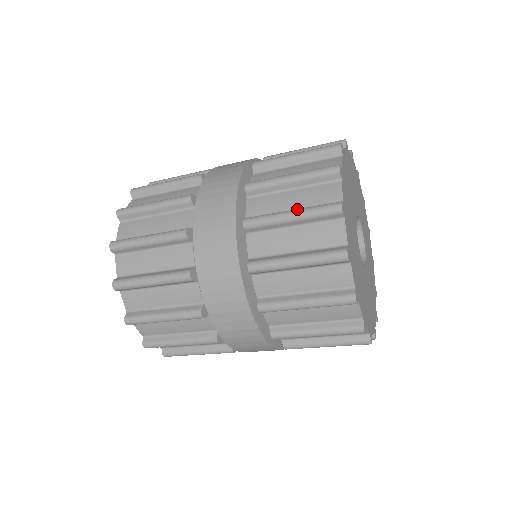
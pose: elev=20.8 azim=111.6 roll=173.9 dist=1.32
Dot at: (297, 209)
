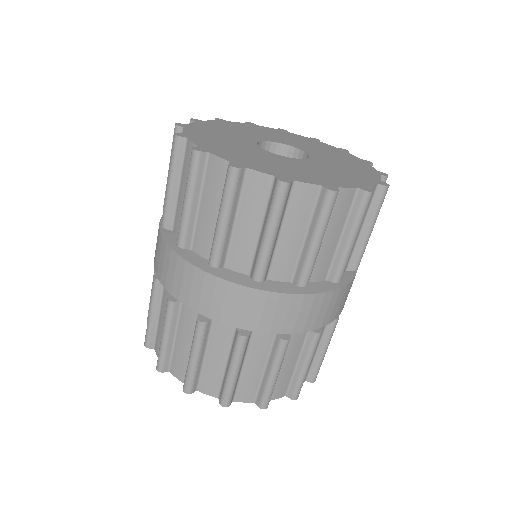
Dot at: (185, 192)
